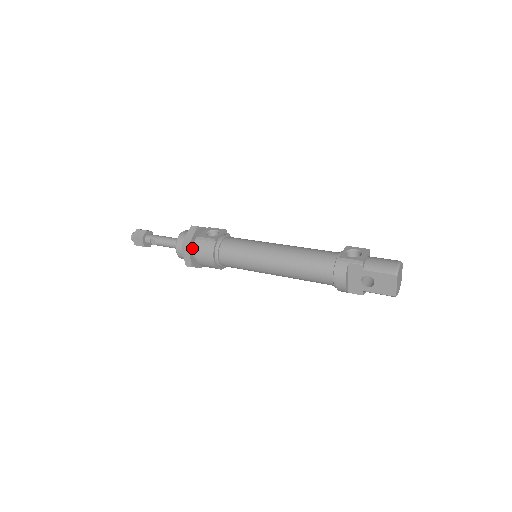
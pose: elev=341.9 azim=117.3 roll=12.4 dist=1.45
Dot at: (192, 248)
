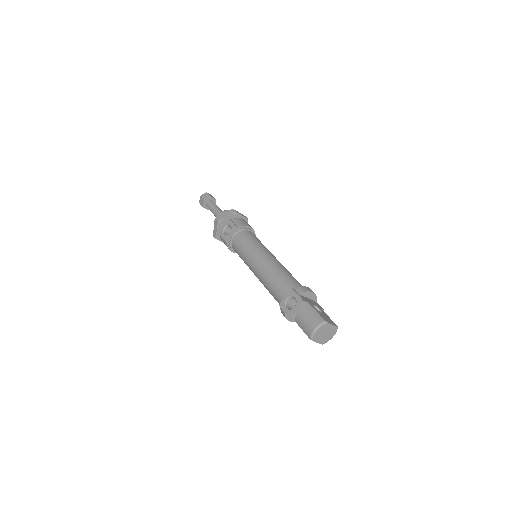
Dot at: occluded
